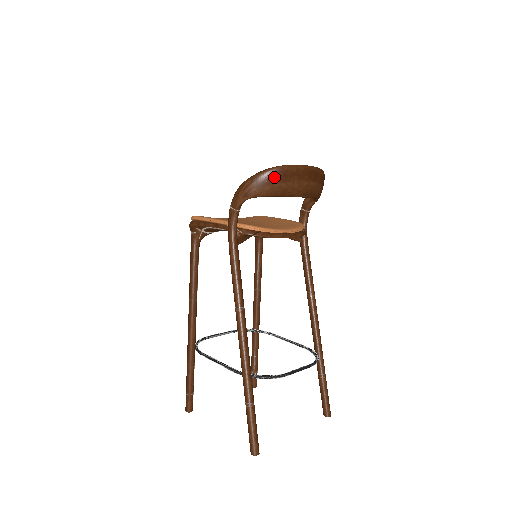
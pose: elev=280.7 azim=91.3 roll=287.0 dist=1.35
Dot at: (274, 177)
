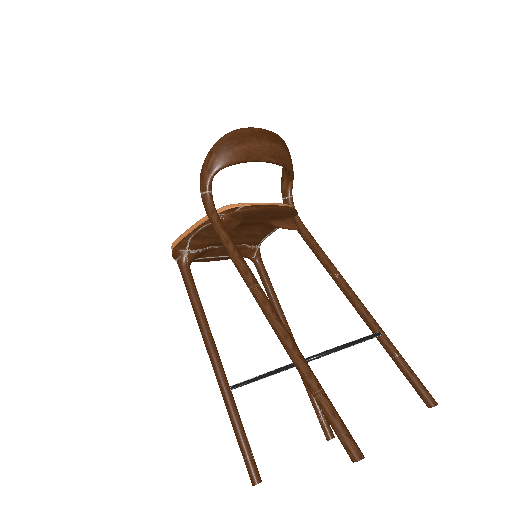
Dot at: (231, 141)
